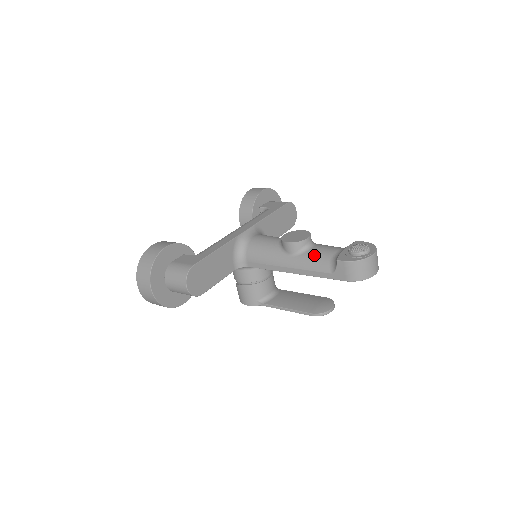
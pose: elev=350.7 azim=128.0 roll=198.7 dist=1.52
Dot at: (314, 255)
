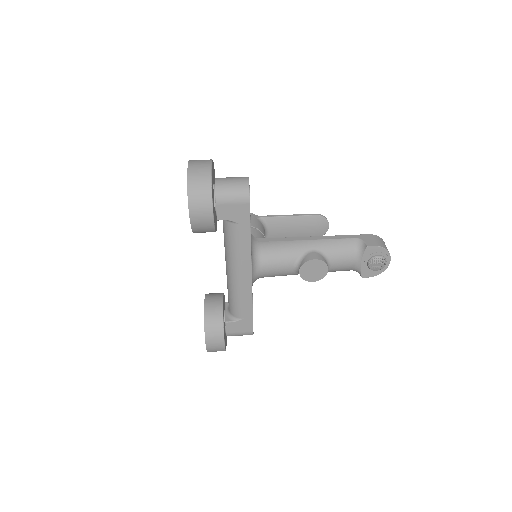
Dot at: occluded
